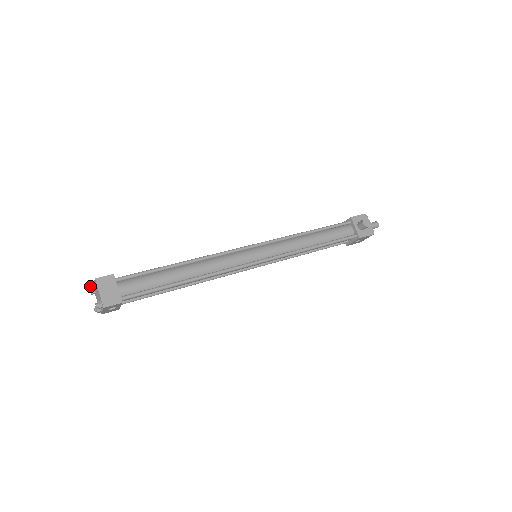
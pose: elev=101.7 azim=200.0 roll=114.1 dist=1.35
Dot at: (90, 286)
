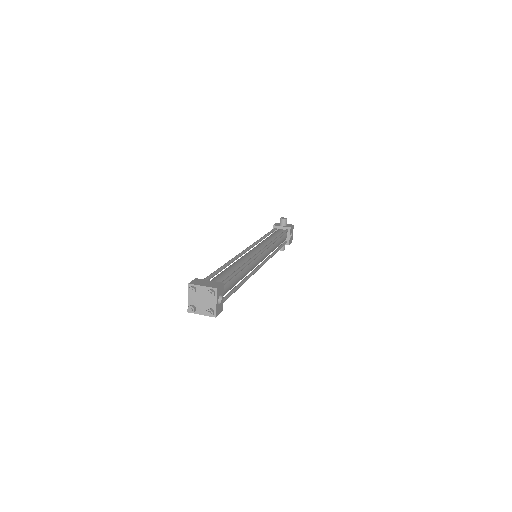
Dot at: (190, 291)
